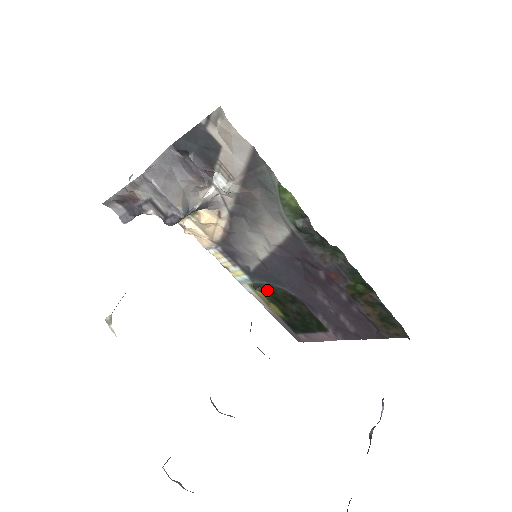
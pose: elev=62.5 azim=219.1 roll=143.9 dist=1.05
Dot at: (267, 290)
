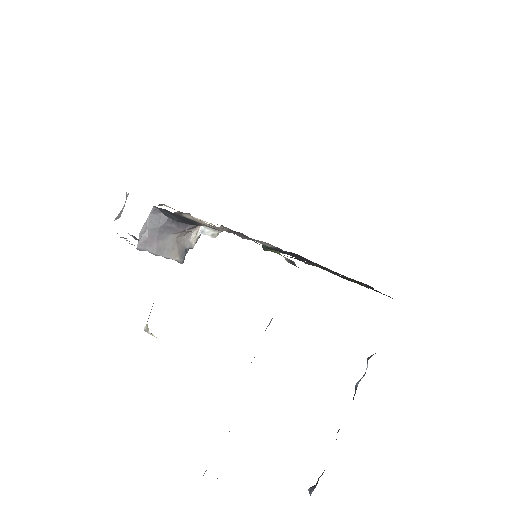
Dot at: occluded
